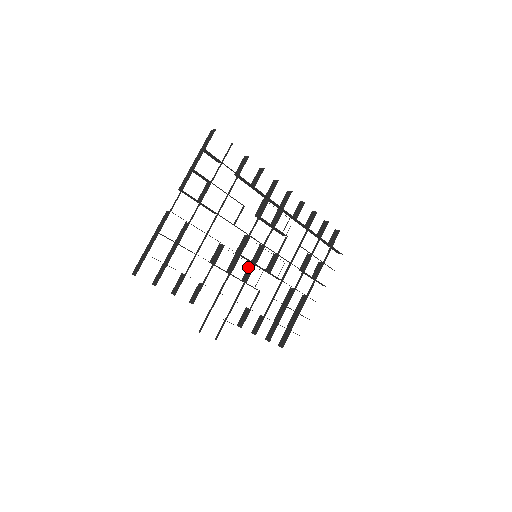
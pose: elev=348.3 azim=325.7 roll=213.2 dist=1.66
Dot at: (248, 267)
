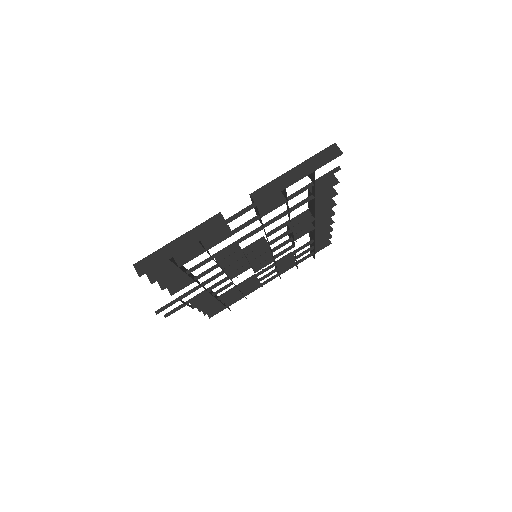
Dot at: occluded
